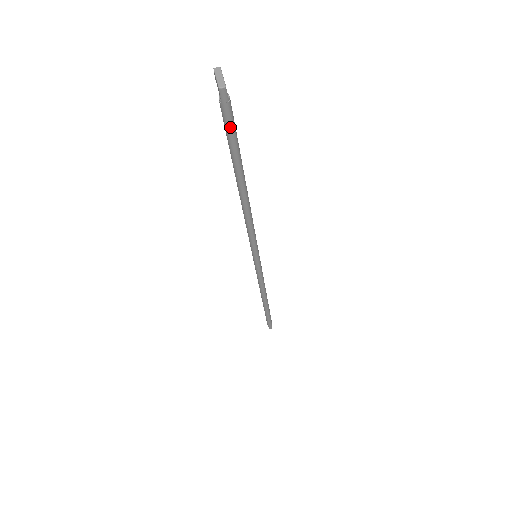
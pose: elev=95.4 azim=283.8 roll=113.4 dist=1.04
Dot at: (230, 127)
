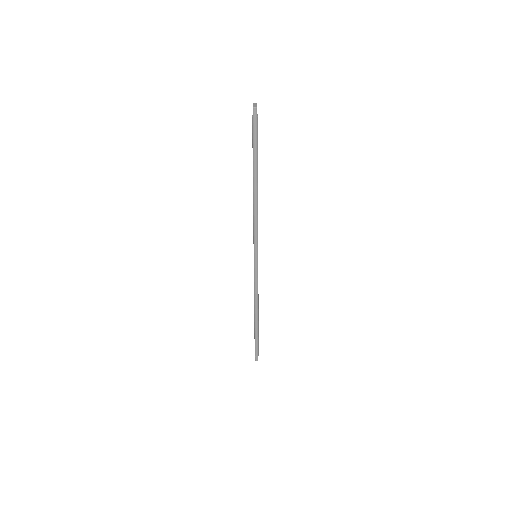
Dot at: (255, 133)
